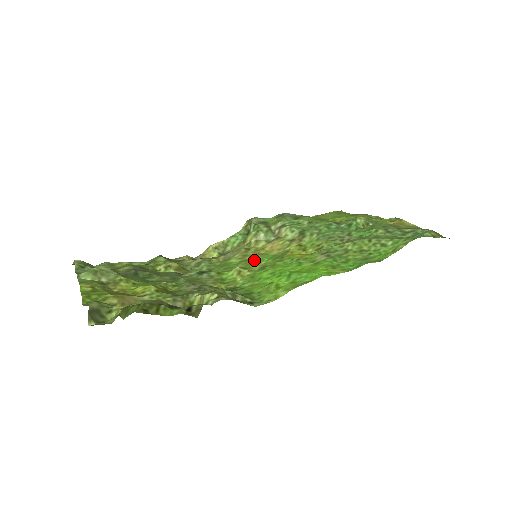
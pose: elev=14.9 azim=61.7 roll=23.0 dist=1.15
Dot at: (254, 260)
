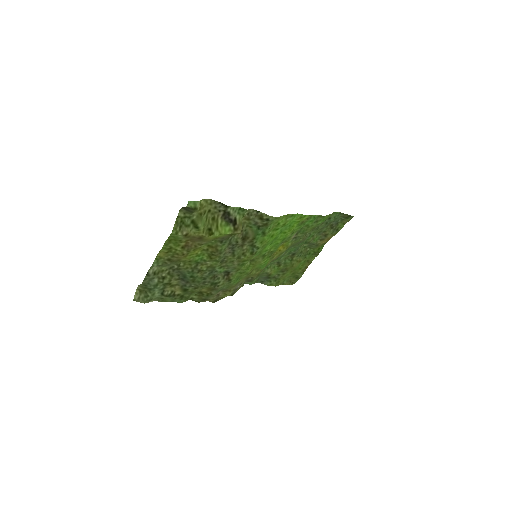
Dot at: (256, 266)
